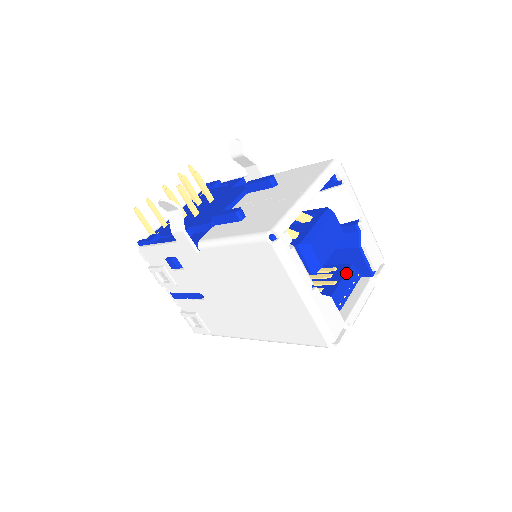
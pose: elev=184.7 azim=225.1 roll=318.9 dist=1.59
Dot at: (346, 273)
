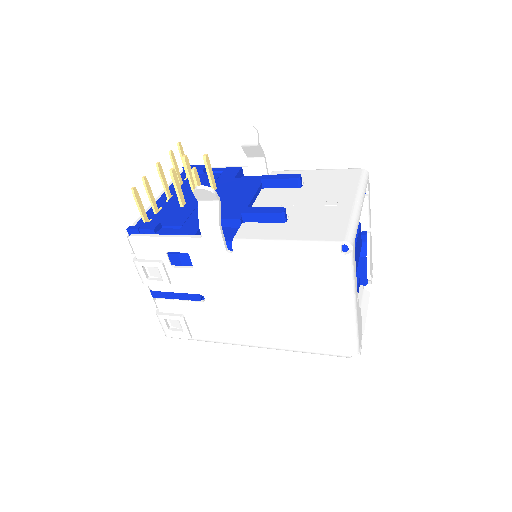
Dot at: occluded
